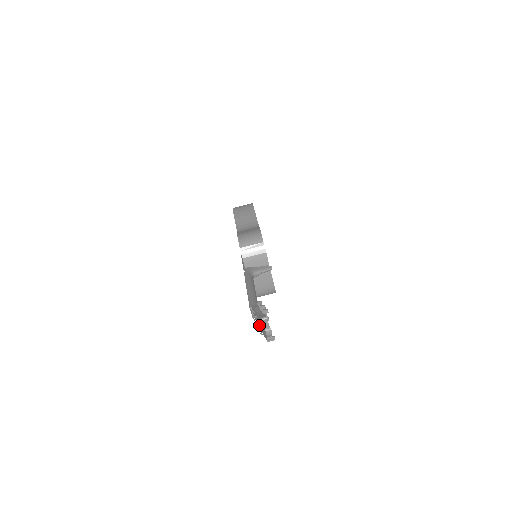
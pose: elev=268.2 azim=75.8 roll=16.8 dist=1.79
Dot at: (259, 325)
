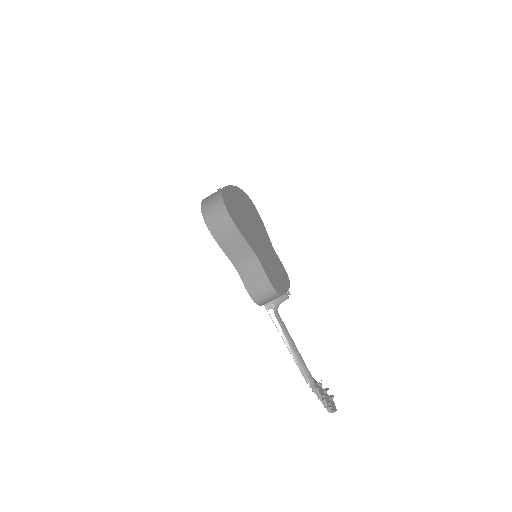
Dot at: occluded
